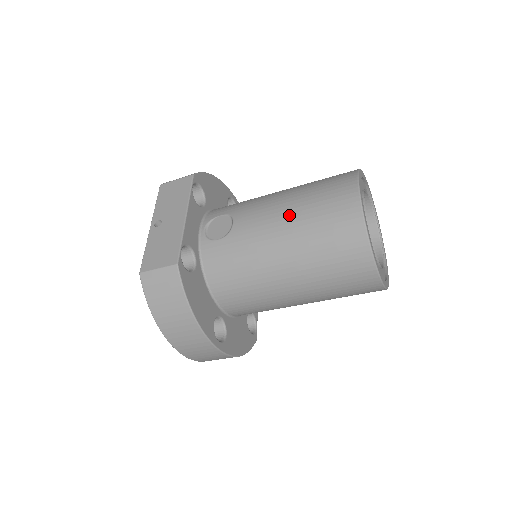
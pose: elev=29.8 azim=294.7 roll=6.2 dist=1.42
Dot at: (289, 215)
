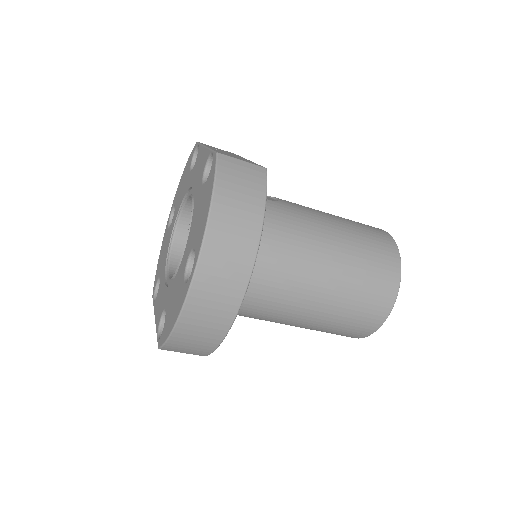
Dot at: (334, 217)
